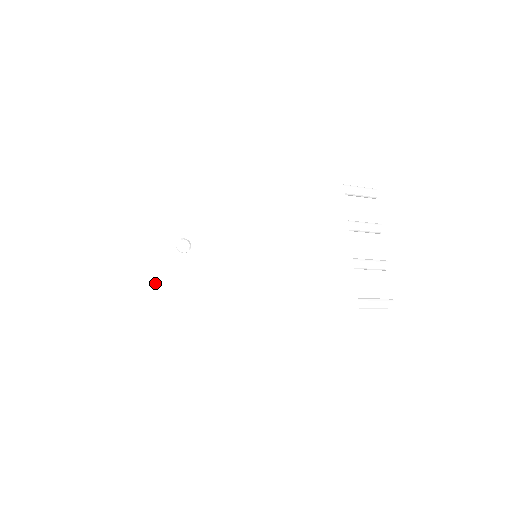
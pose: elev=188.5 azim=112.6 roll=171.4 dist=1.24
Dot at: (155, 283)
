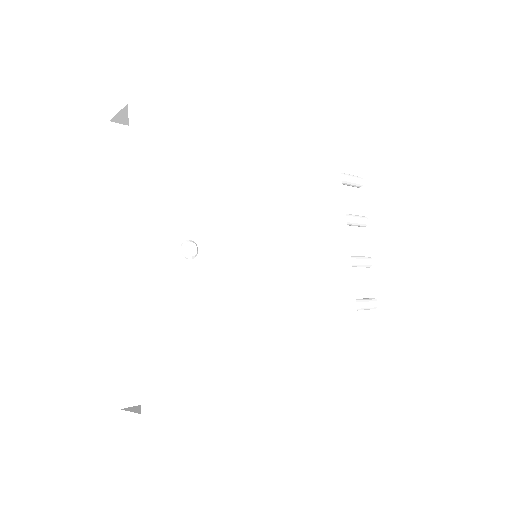
Dot at: (159, 302)
